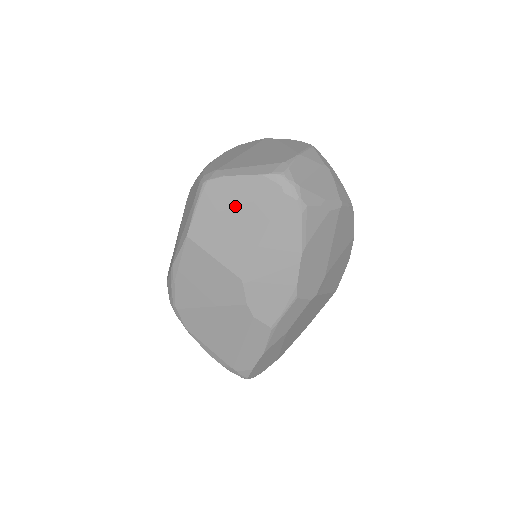
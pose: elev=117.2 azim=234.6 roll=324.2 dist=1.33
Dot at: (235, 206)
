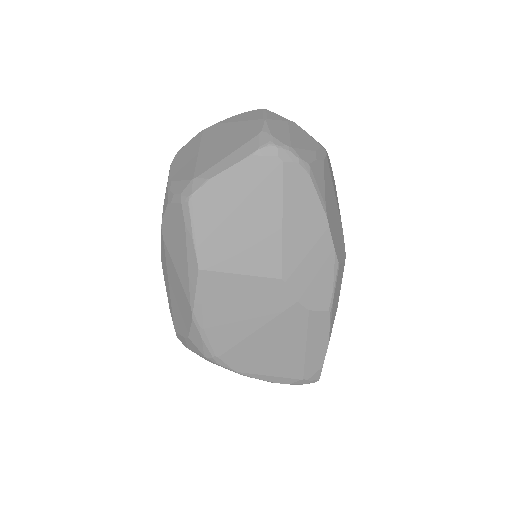
Dot at: (237, 205)
